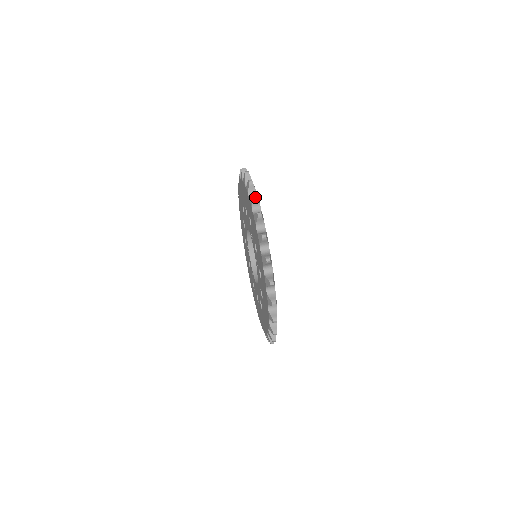
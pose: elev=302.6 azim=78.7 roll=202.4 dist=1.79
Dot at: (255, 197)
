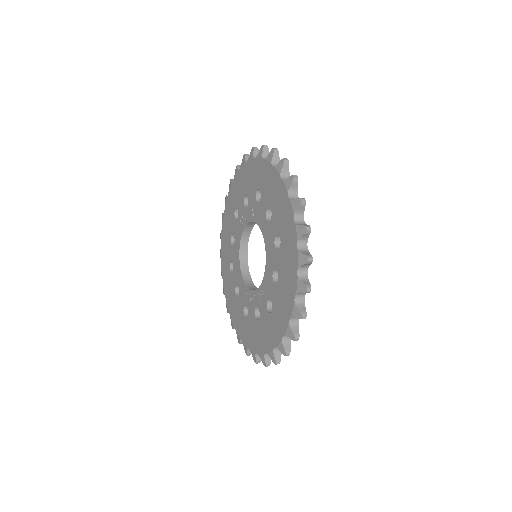
Dot at: (232, 179)
